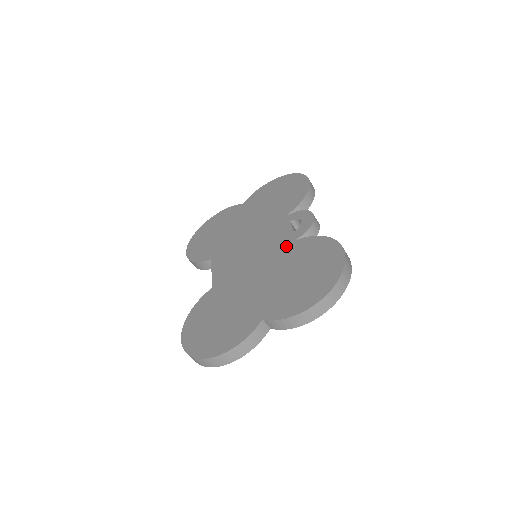
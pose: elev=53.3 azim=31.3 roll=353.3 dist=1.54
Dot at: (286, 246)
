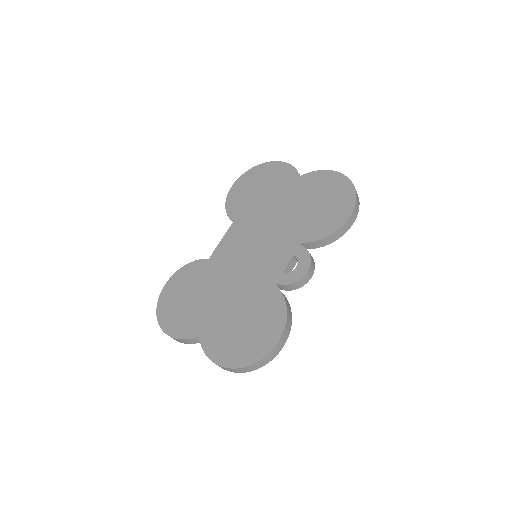
Dot at: (266, 282)
